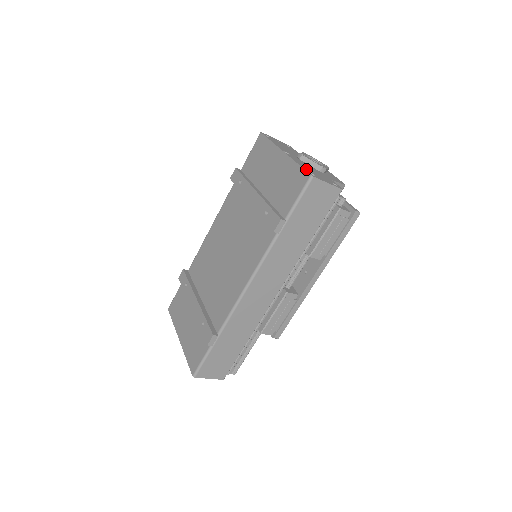
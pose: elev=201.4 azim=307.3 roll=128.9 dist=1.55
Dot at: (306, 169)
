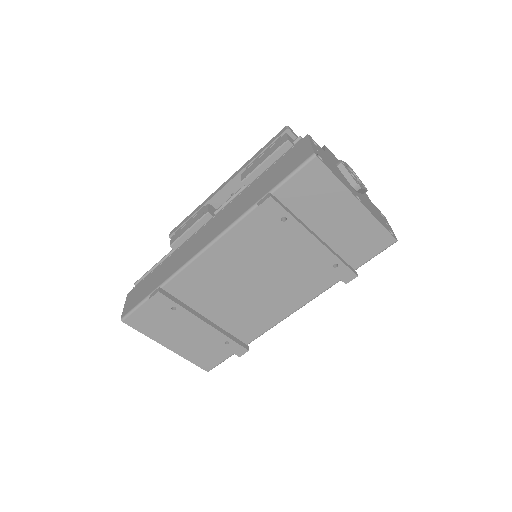
Dot at: (385, 226)
